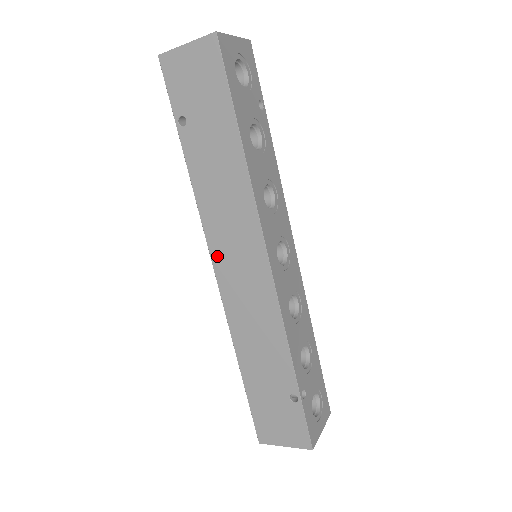
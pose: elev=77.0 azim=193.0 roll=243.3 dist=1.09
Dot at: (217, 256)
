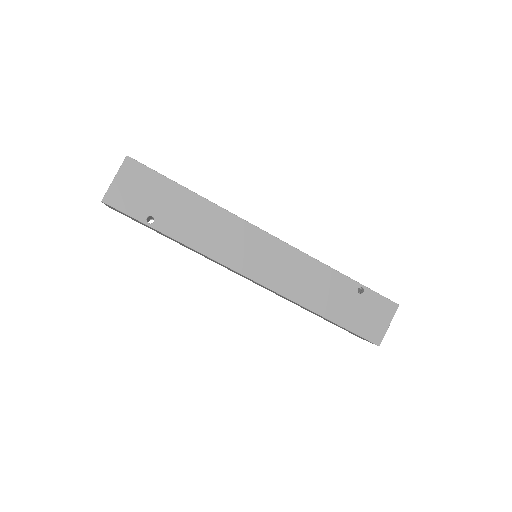
Dot at: (244, 269)
